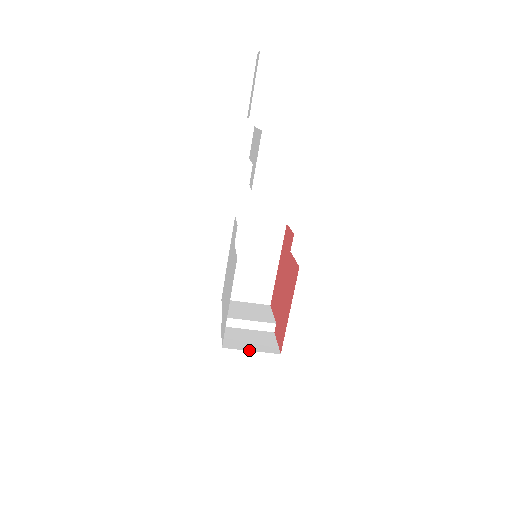
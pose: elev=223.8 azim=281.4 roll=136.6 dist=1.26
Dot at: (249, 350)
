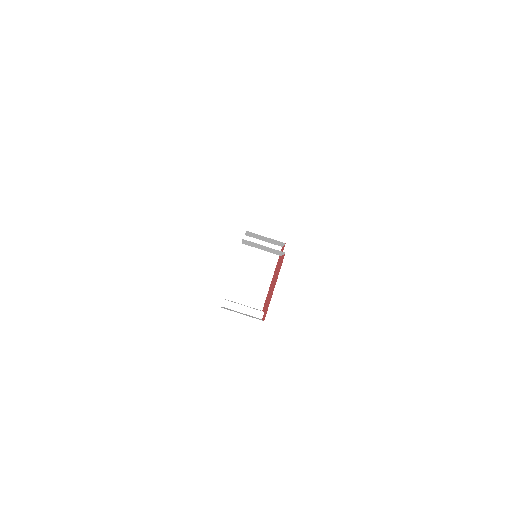
Dot at: (240, 313)
